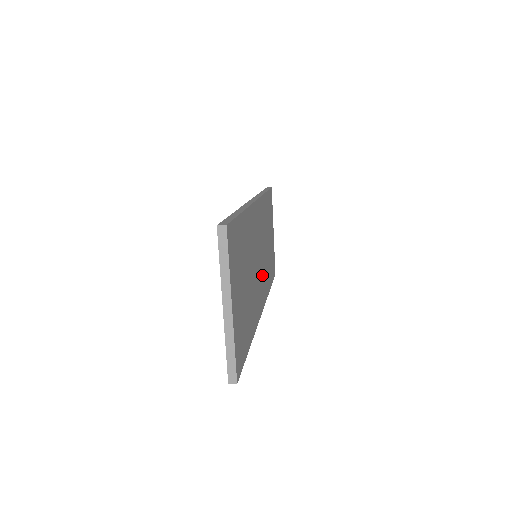
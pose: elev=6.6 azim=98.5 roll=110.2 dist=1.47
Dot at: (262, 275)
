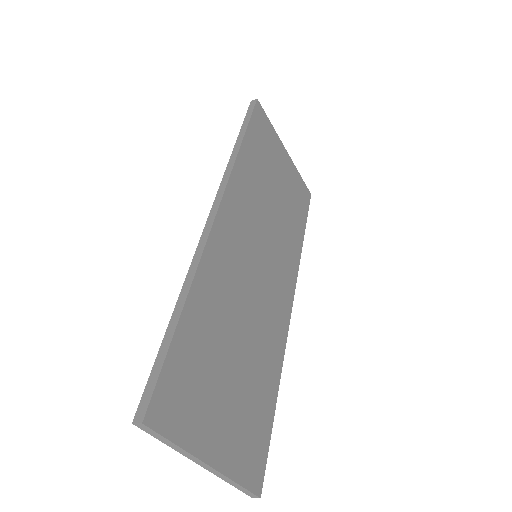
Dot at: (275, 267)
